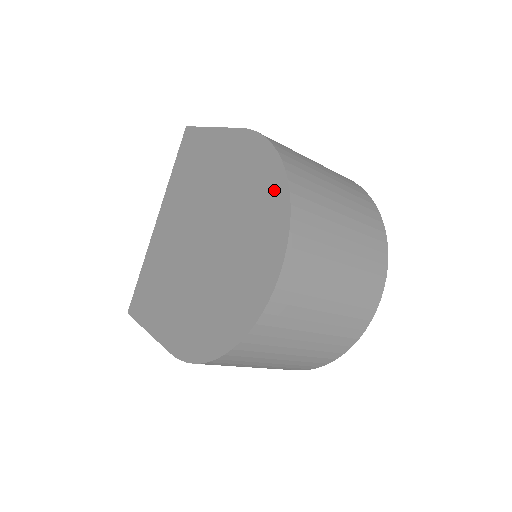
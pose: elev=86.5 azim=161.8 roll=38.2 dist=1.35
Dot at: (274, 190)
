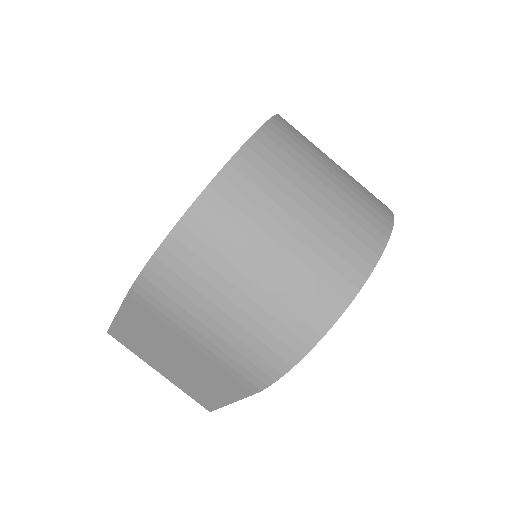
Dot at: occluded
